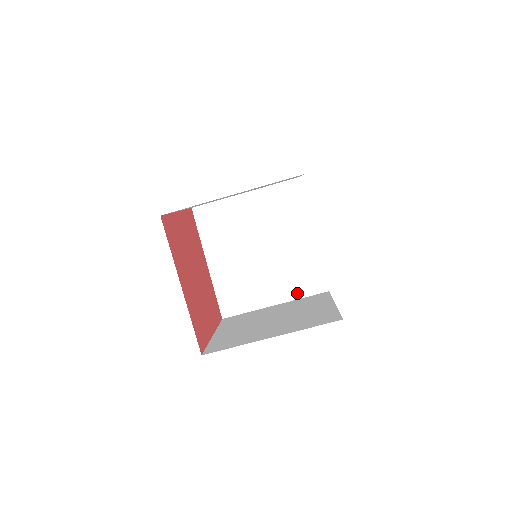
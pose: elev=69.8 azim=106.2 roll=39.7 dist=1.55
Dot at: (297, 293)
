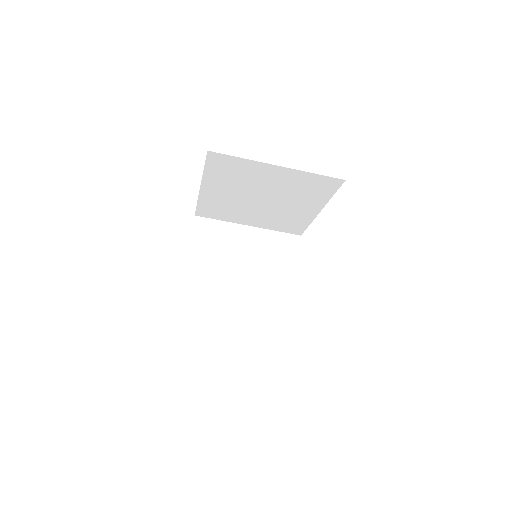
Dot at: (264, 334)
